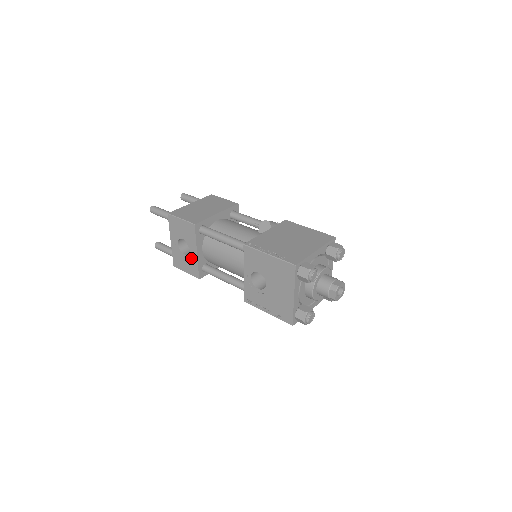
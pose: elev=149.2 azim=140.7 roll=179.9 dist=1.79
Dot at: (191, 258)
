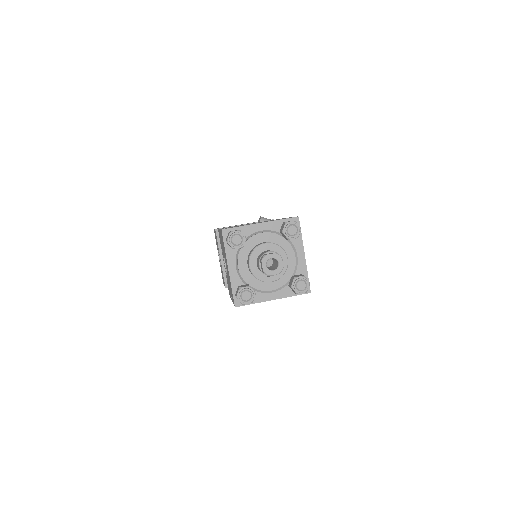
Dot at: (221, 267)
